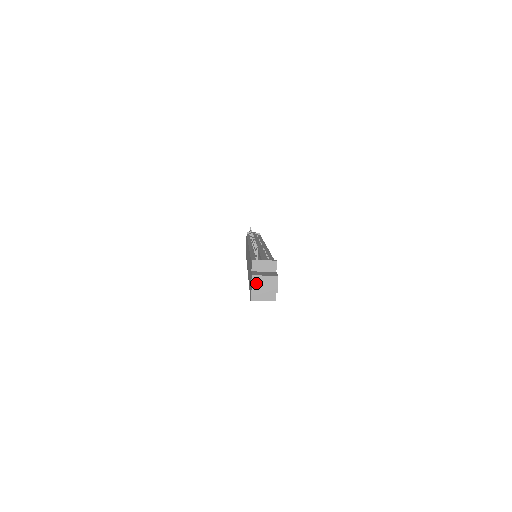
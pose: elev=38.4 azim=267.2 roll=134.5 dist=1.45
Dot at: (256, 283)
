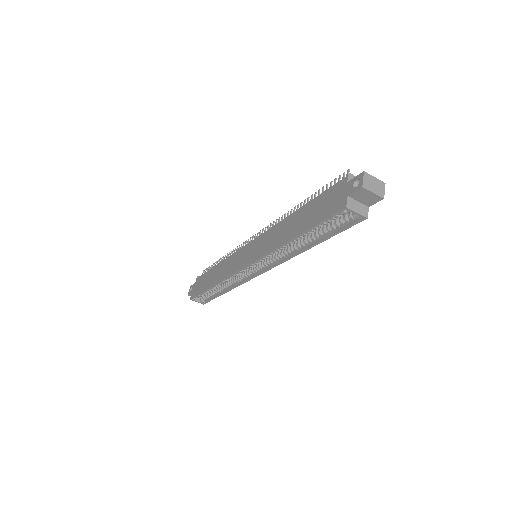
Dot at: (367, 180)
